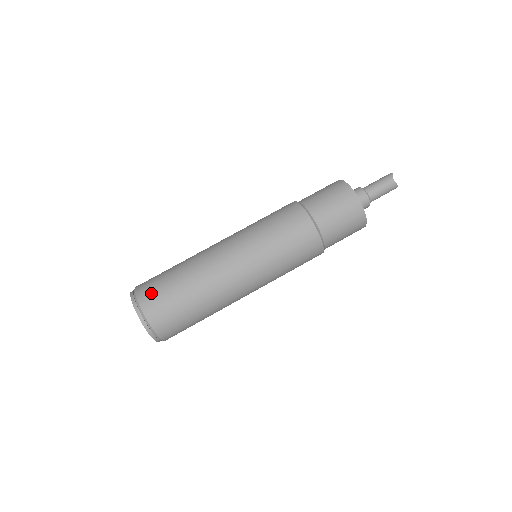
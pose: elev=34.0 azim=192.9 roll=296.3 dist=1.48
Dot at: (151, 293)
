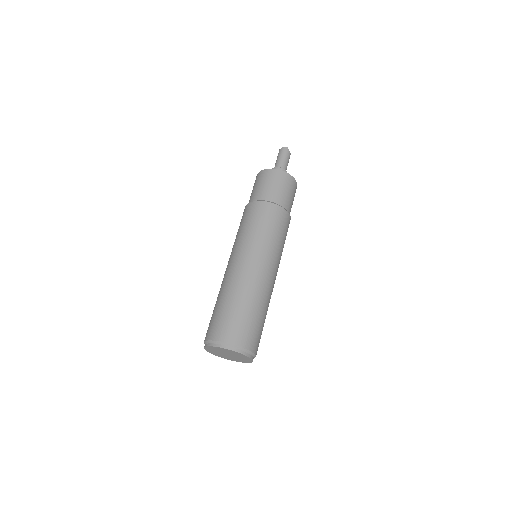
Dot at: (249, 336)
